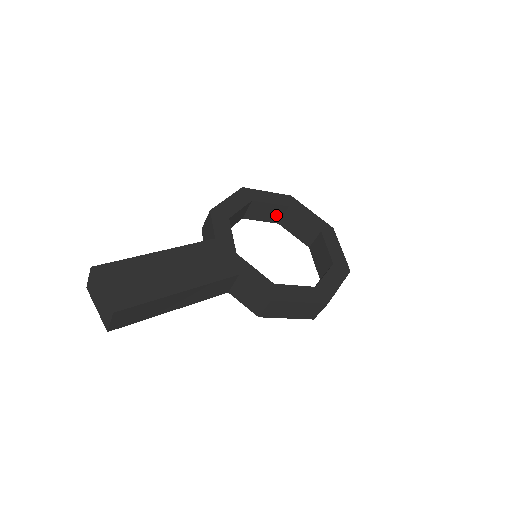
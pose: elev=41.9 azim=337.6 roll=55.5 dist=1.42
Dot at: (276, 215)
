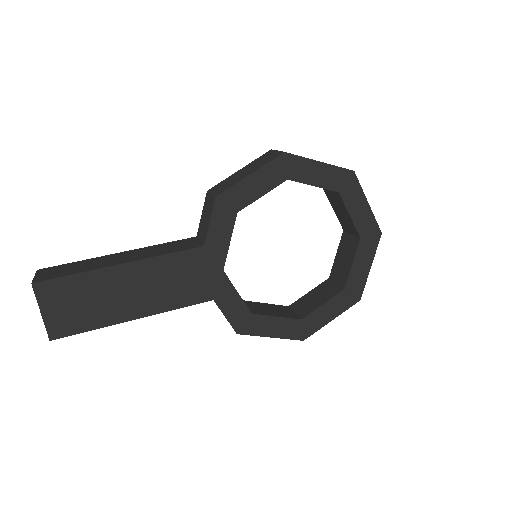
Dot at: occluded
